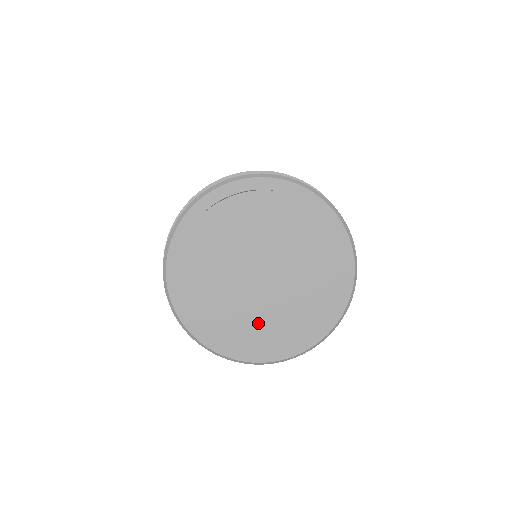
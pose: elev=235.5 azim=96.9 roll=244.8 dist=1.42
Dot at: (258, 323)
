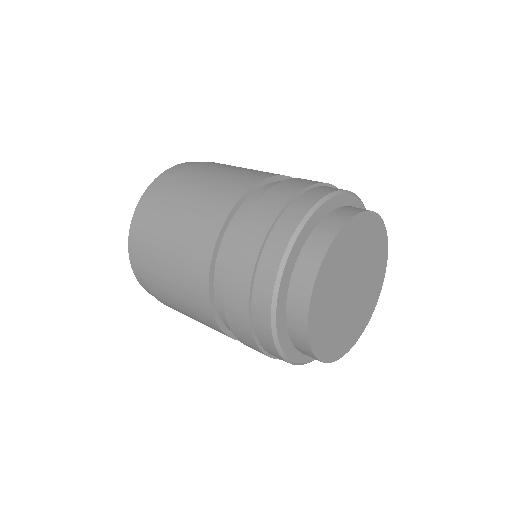
Dot at: (342, 327)
